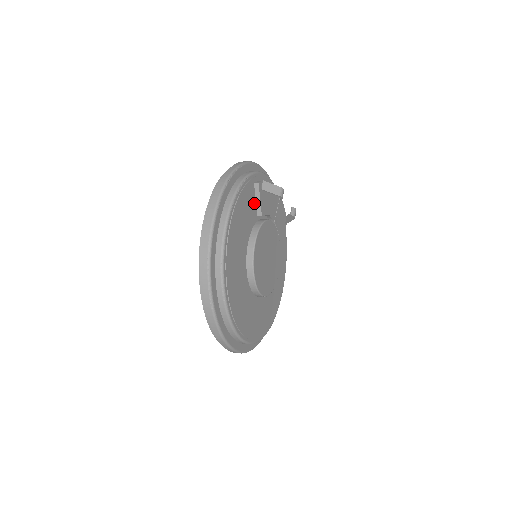
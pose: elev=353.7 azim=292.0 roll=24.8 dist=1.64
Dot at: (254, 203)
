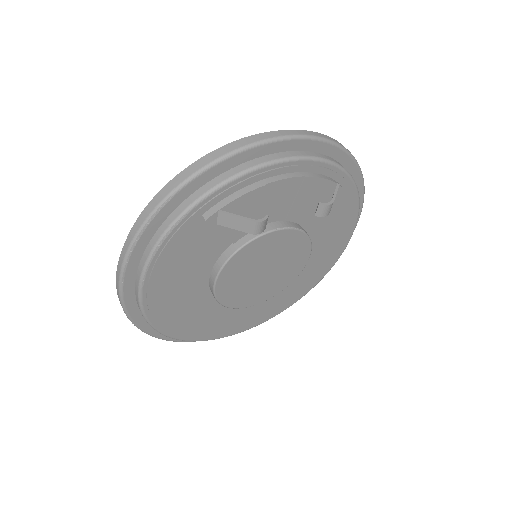
Dot at: (214, 233)
